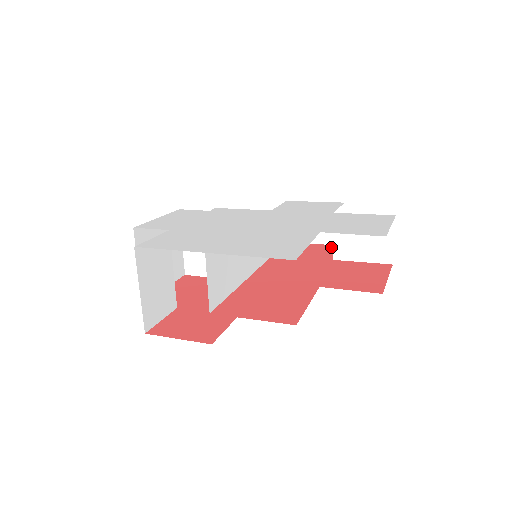
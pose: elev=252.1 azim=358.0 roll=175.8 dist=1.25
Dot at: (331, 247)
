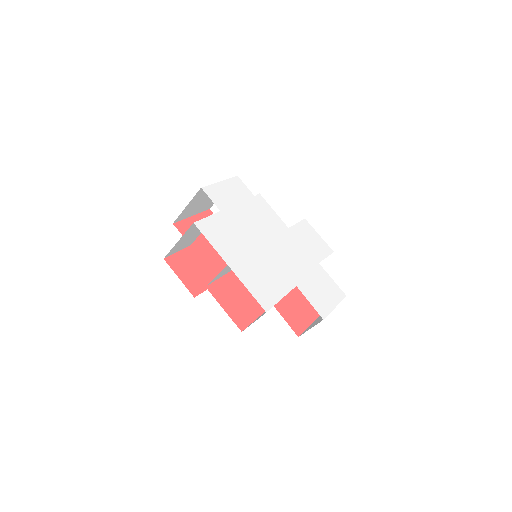
Dot at: occluded
